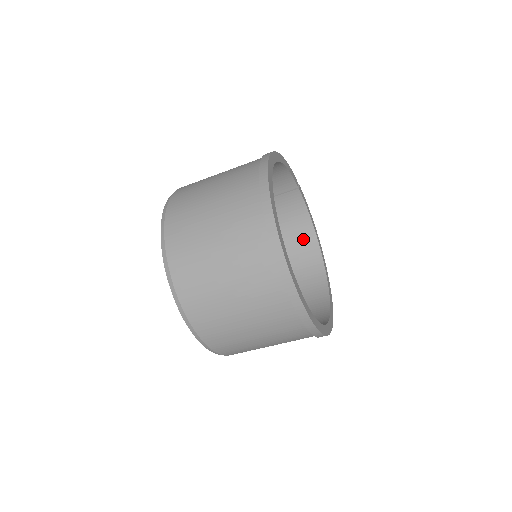
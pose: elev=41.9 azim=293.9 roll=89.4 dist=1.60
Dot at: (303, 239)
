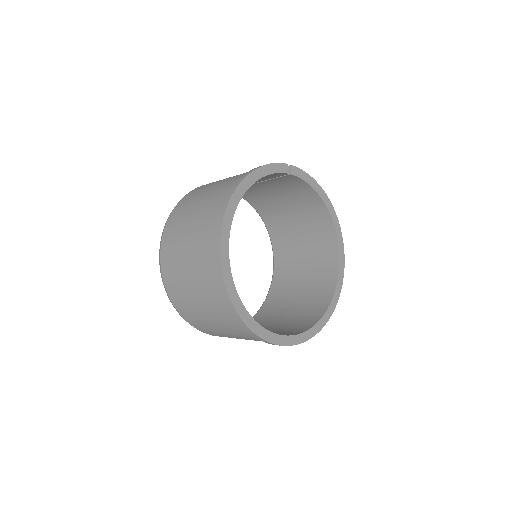
Dot at: (313, 205)
